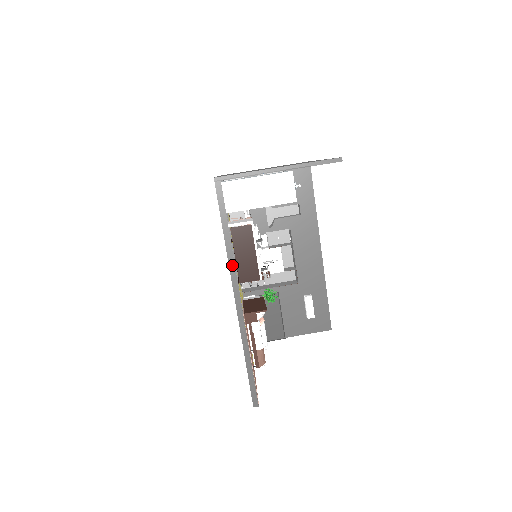
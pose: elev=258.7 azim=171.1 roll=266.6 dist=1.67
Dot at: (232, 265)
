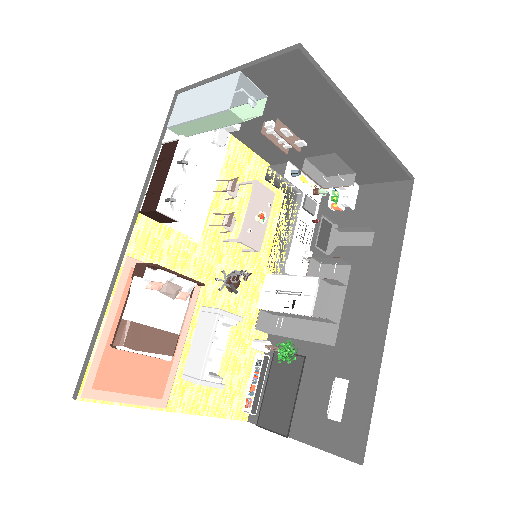
Dot at: (145, 188)
